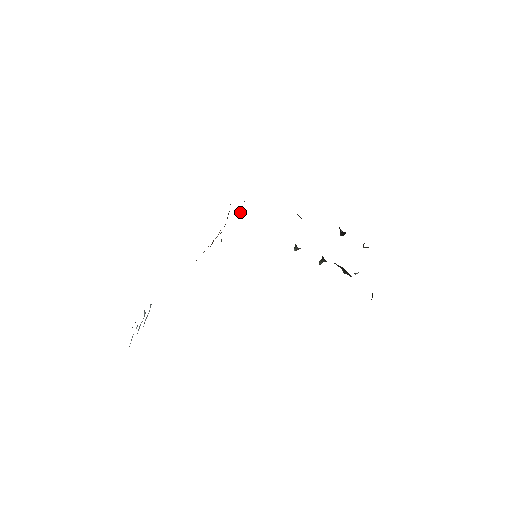
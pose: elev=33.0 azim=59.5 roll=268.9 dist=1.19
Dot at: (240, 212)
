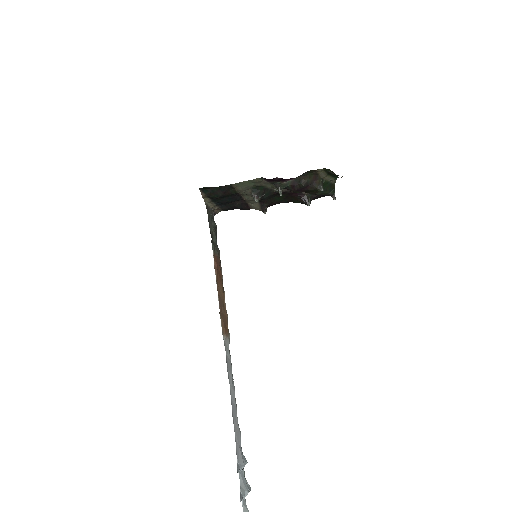
Dot at: (212, 223)
